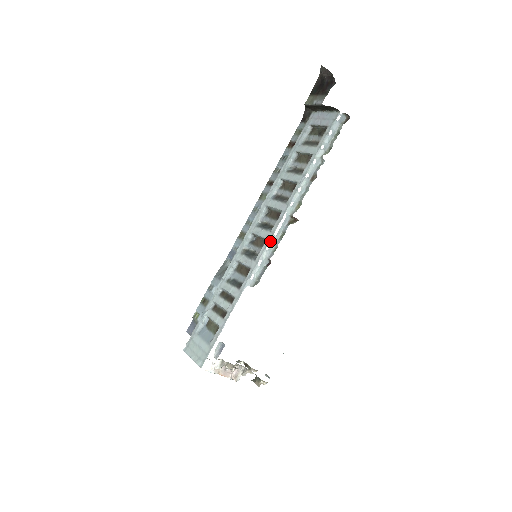
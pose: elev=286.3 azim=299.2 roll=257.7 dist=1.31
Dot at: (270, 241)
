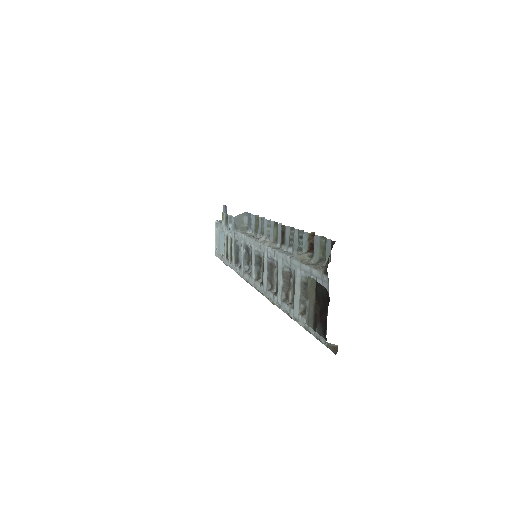
Dot at: (251, 284)
